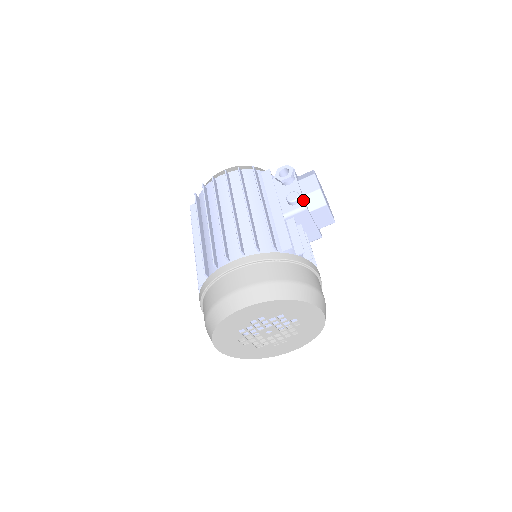
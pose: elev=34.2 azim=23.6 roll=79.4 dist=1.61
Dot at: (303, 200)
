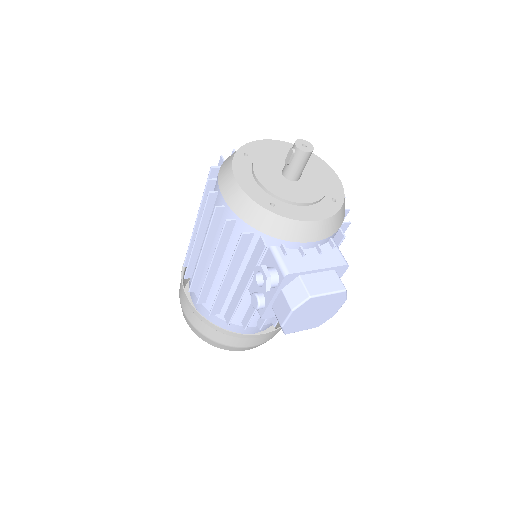
Dot at: (263, 313)
